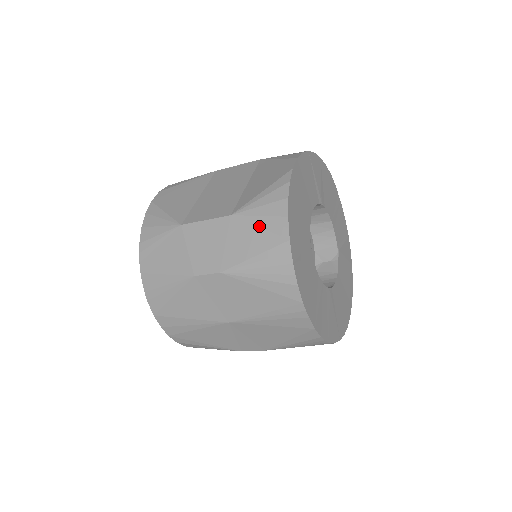
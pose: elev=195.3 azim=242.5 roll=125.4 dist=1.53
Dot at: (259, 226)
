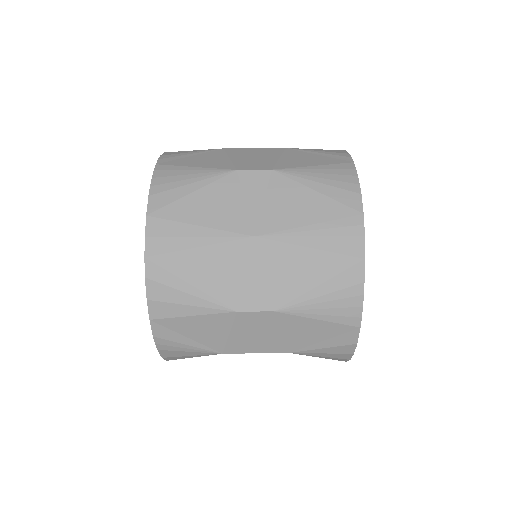
Dot at: (319, 154)
